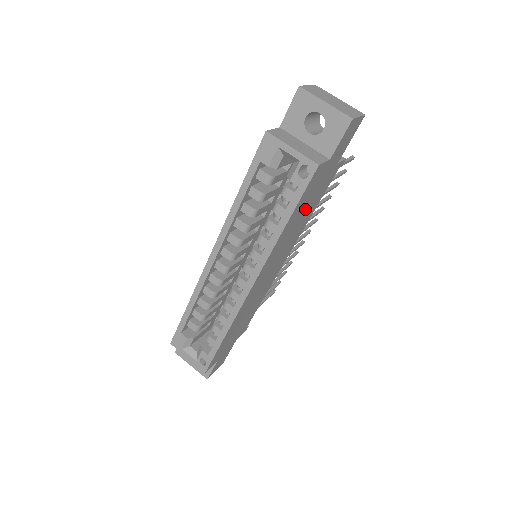
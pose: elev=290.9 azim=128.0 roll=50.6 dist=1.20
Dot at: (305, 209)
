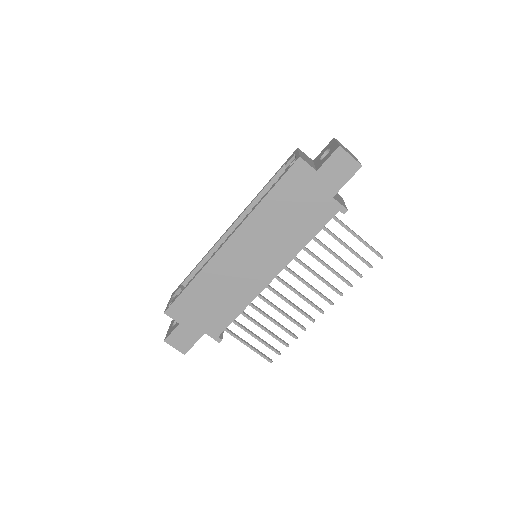
Dot at: (292, 213)
